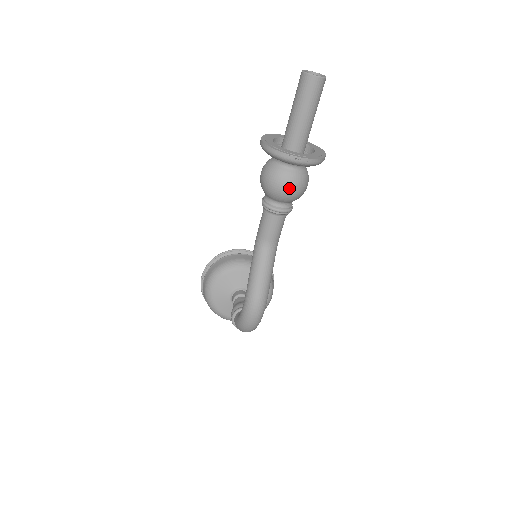
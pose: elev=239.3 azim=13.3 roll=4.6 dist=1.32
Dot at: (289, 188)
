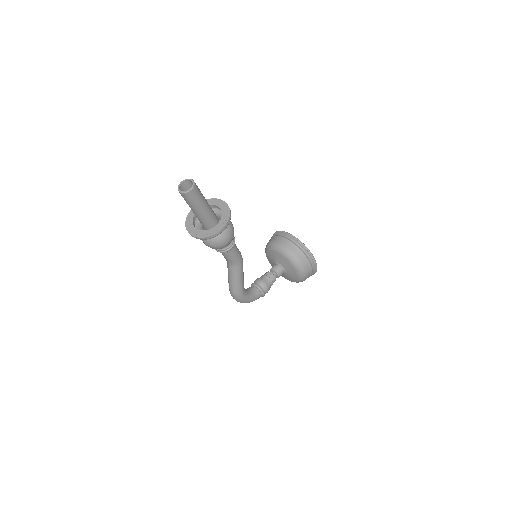
Dot at: (206, 245)
